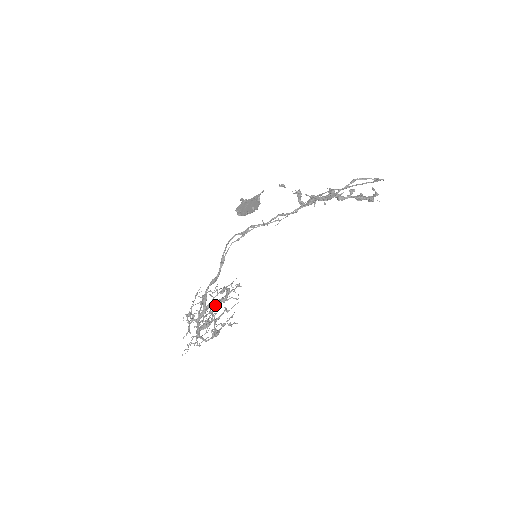
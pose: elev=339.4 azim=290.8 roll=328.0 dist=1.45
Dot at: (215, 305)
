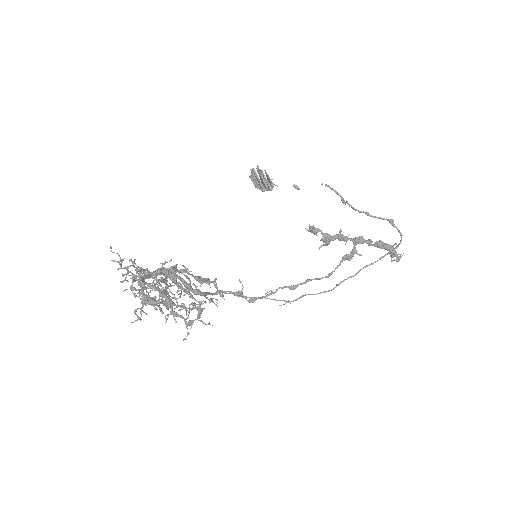
Dot at: (184, 270)
